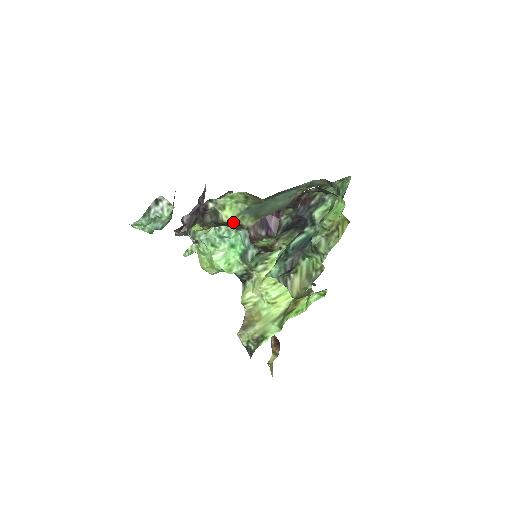
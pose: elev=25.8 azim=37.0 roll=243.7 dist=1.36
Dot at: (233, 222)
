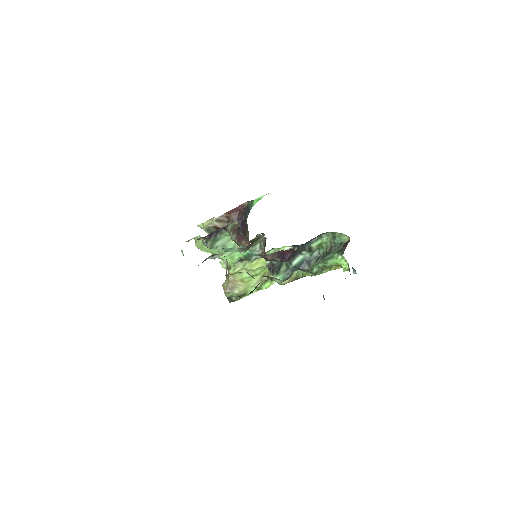
Dot at: occluded
